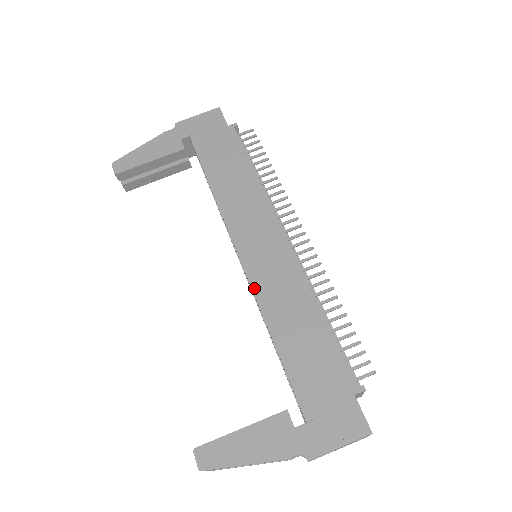
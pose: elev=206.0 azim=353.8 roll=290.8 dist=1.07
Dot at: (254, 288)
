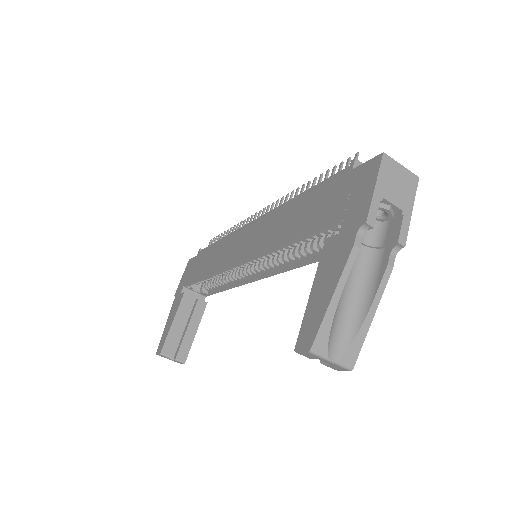
Dot at: (256, 254)
